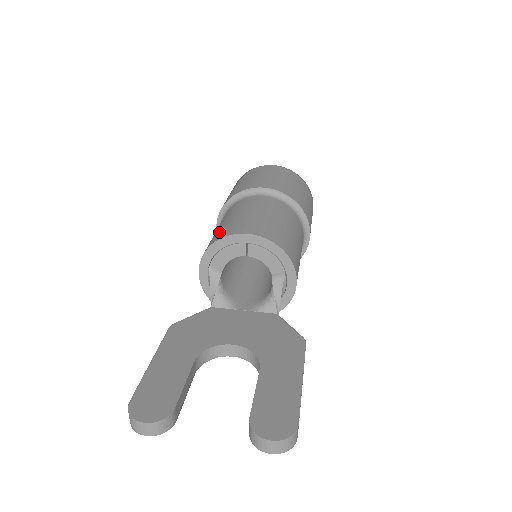
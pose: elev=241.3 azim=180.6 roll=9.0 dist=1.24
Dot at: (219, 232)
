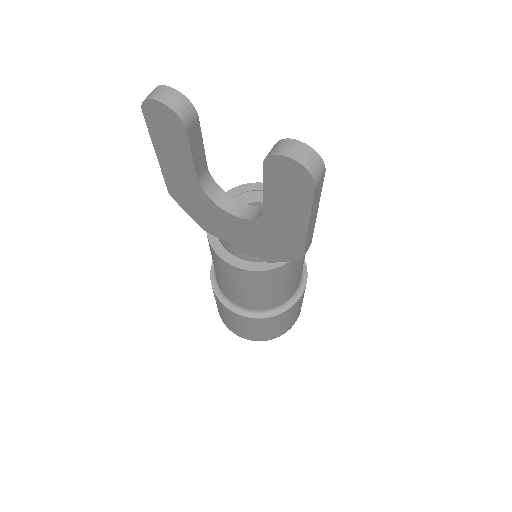
Dot at: occluded
